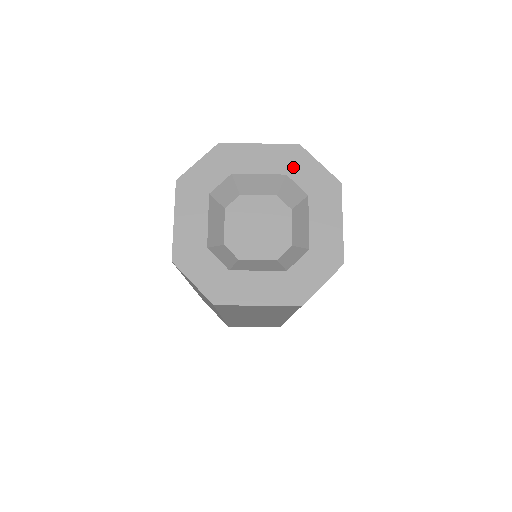
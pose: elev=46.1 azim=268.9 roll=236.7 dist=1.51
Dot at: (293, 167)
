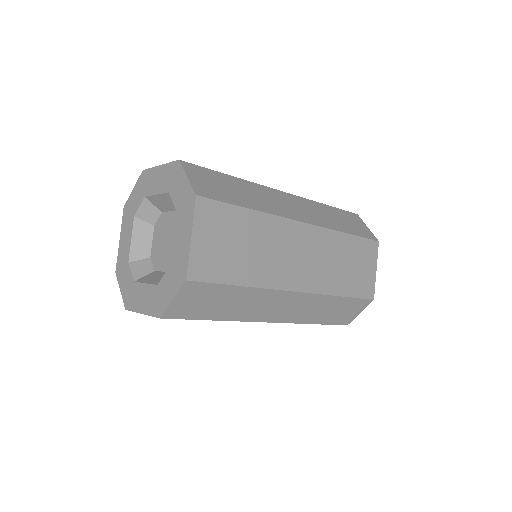
Dot at: (173, 184)
